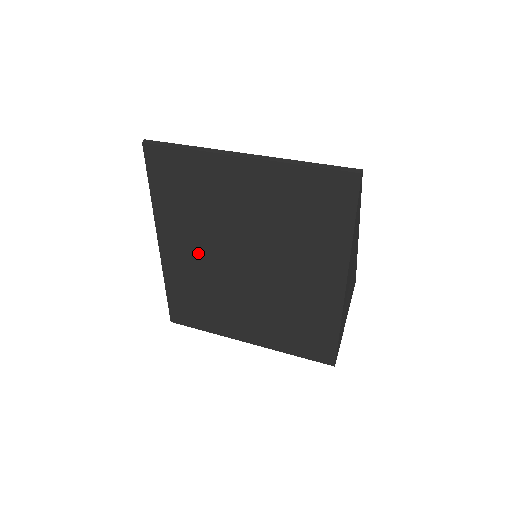
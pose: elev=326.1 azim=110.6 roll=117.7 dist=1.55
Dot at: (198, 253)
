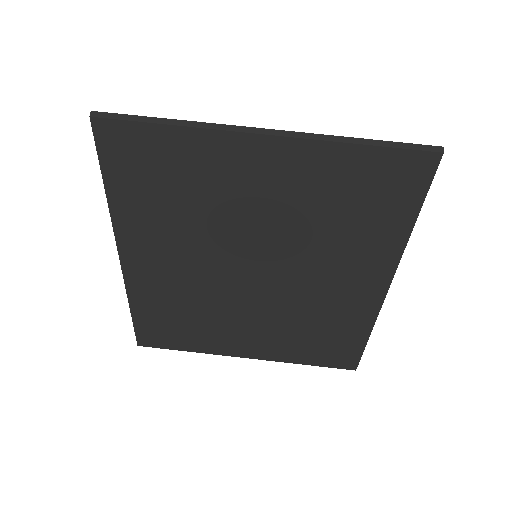
Dot at: (182, 265)
